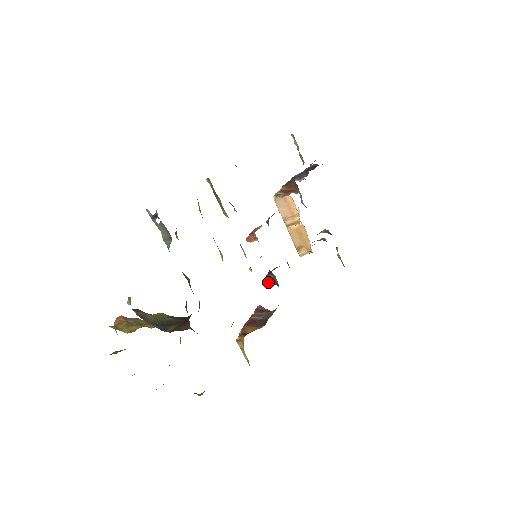
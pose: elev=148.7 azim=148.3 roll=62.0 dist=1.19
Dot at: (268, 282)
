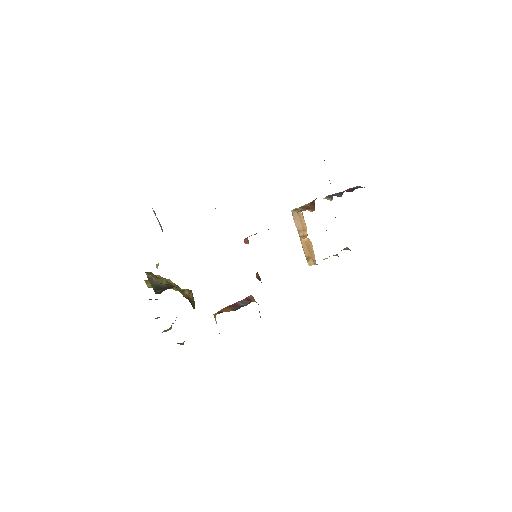
Dot at: occluded
